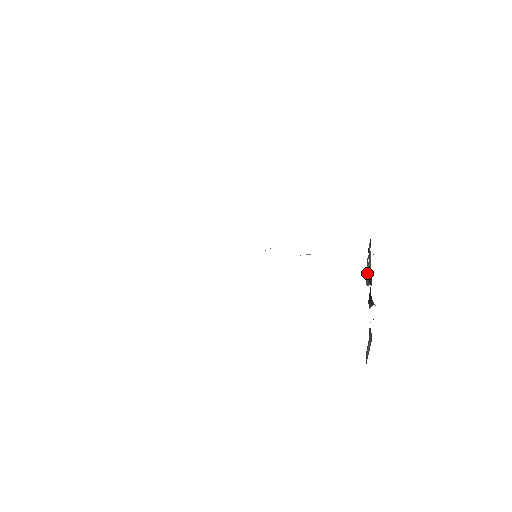
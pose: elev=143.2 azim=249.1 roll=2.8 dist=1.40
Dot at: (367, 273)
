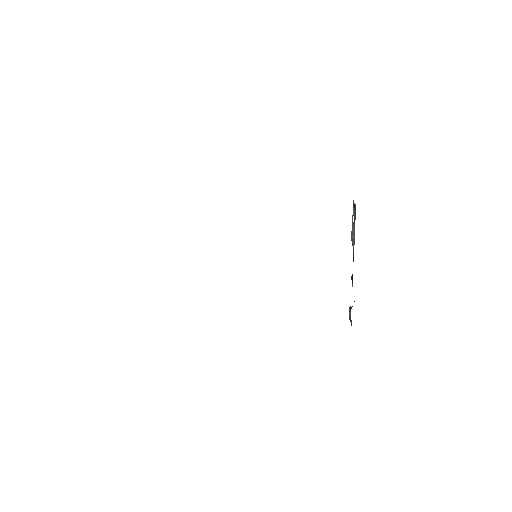
Dot at: (352, 231)
